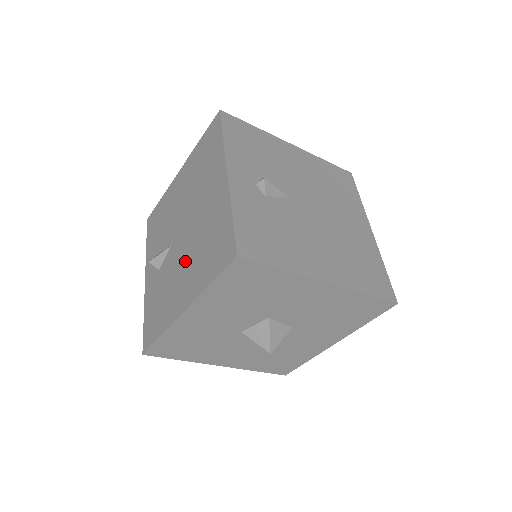
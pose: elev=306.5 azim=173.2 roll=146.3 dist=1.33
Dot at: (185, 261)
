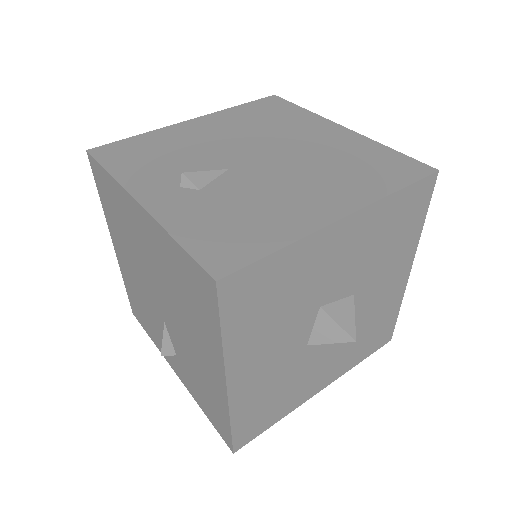
Dot at: (299, 178)
